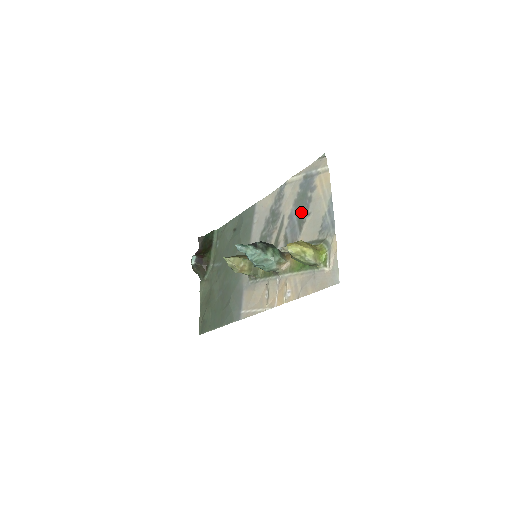
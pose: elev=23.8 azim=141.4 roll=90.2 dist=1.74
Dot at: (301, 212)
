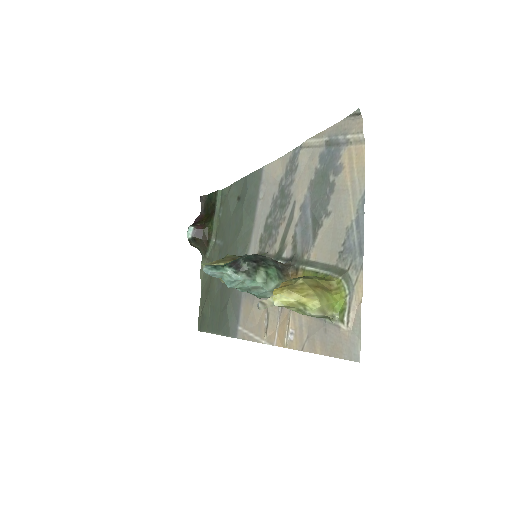
Dot at: (317, 206)
